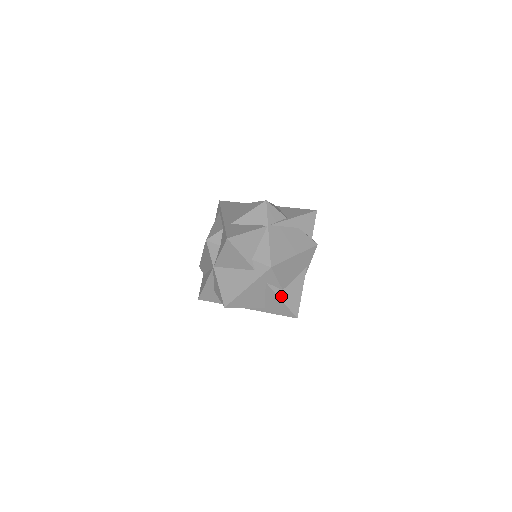
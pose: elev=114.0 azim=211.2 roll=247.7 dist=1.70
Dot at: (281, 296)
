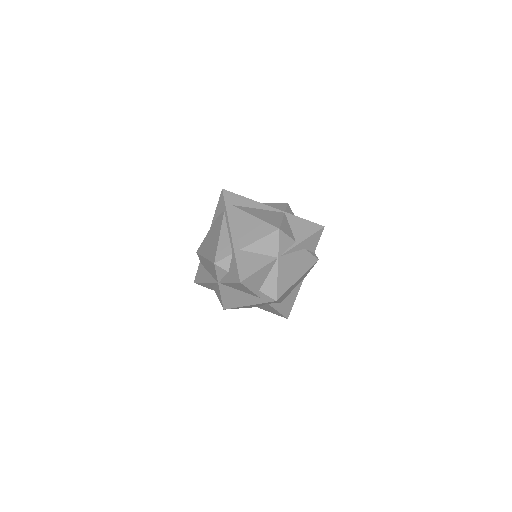
Dot at: (278, 308)
